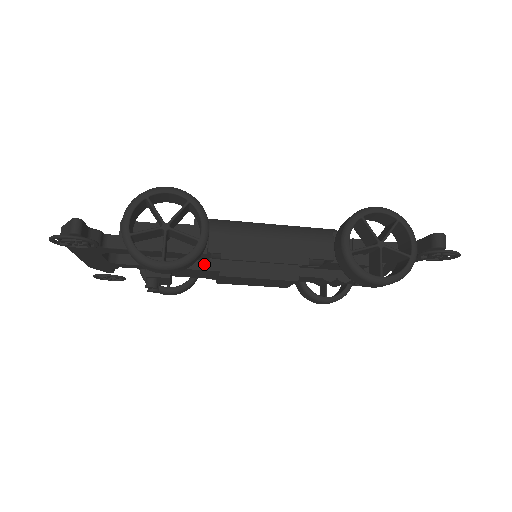
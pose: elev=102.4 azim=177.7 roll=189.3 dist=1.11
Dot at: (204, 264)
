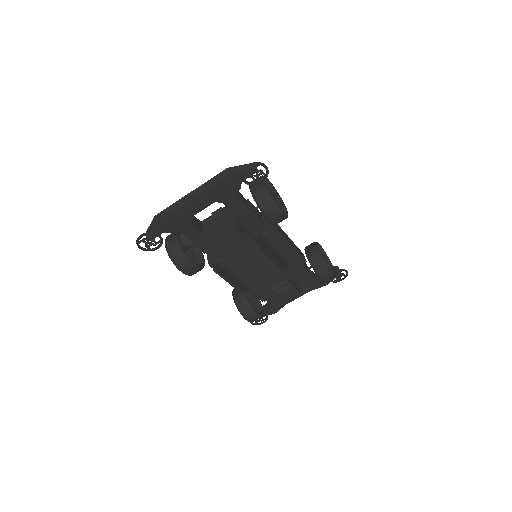
Dot at: (254, 239)
